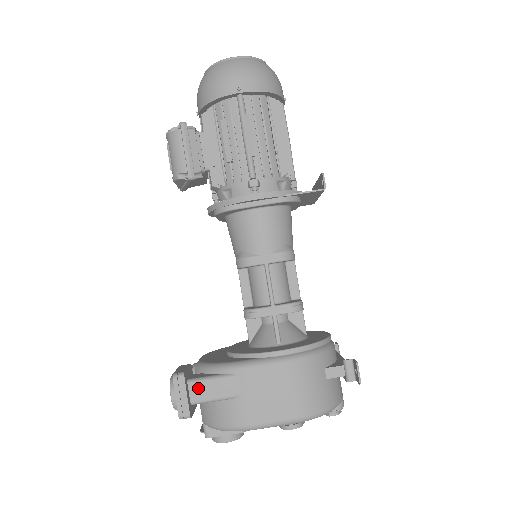
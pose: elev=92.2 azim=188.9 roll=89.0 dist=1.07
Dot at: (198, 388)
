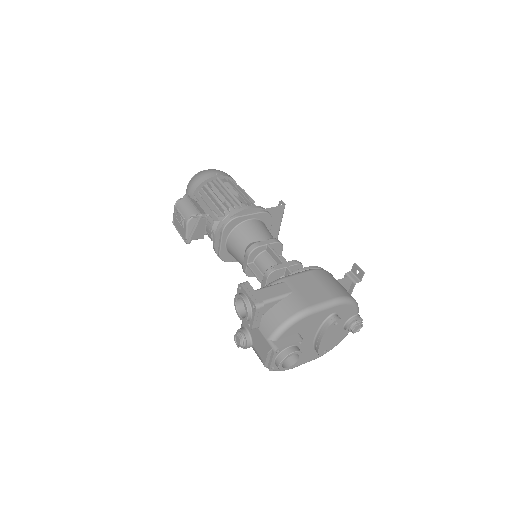
Dot at: (260, 293)
